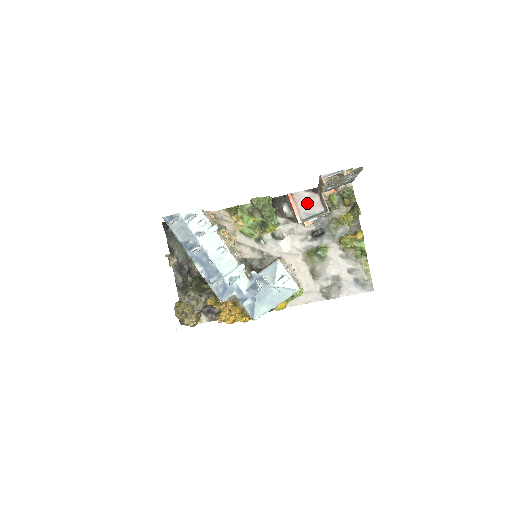
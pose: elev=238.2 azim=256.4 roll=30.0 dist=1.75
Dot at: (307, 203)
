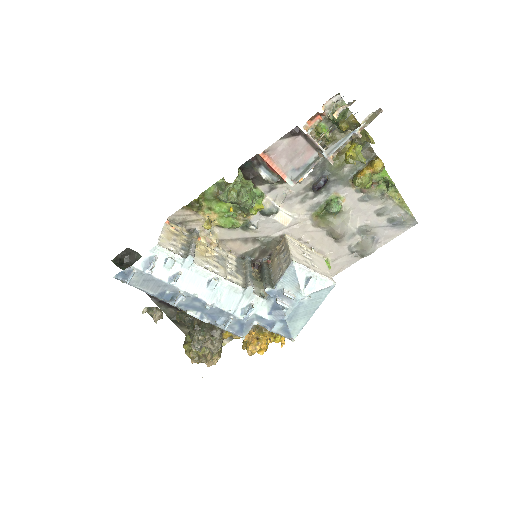
Dot at: (291, 154)
